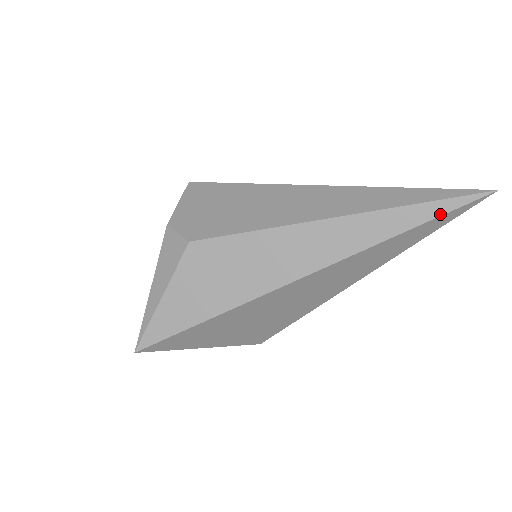
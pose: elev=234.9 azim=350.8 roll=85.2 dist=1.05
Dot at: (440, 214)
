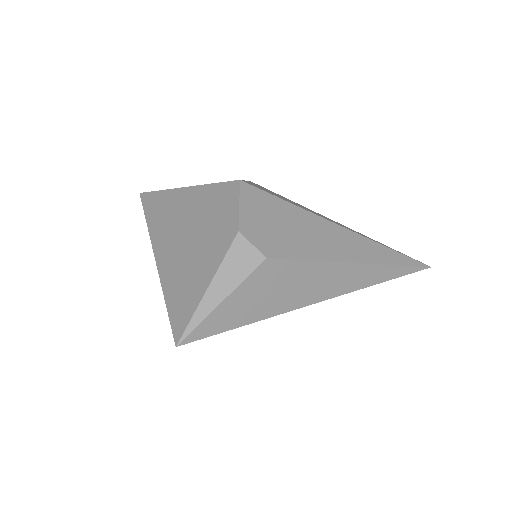
Dot at: (405, 274)
